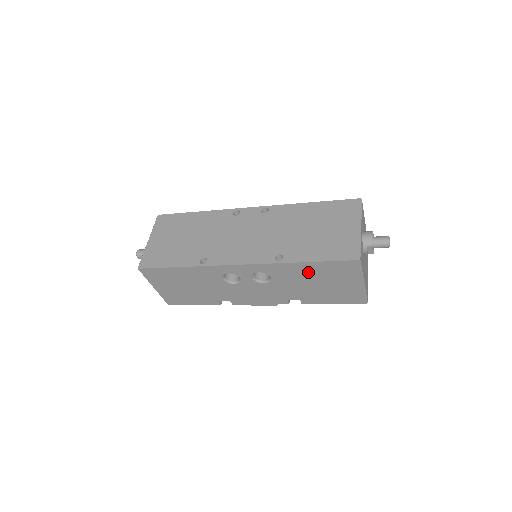
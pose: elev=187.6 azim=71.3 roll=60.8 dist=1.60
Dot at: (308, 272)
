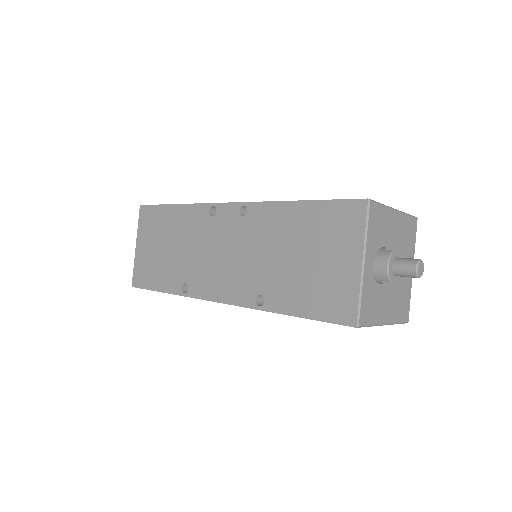
Dot at: occluded
